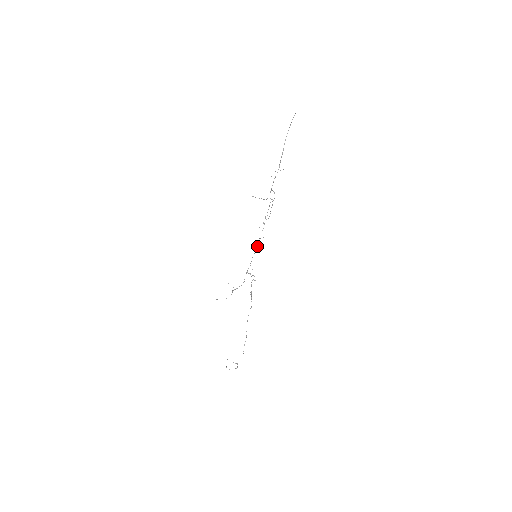
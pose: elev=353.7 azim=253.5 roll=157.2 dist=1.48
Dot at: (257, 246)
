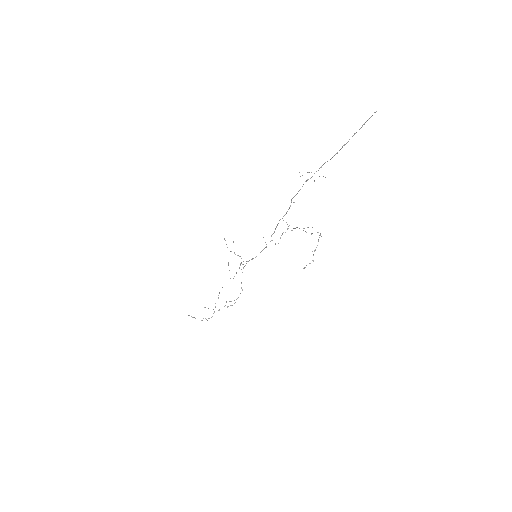
Dot at: (261, 251)
